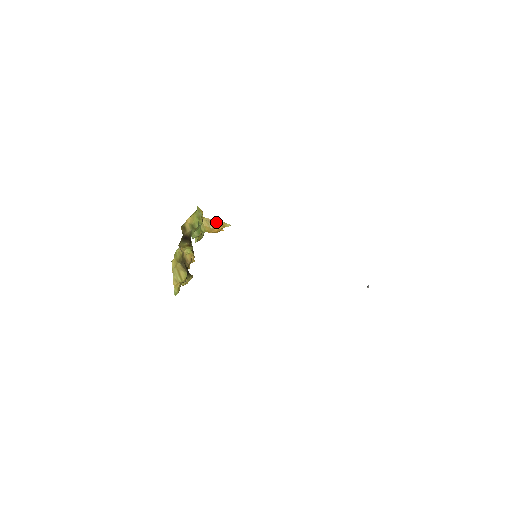
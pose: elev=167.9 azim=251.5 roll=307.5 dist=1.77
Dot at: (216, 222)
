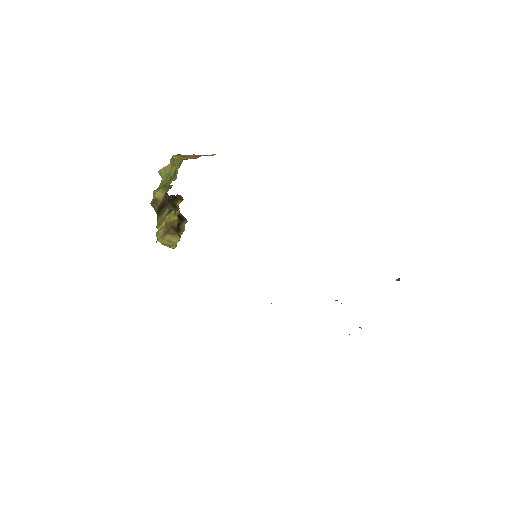
Dot at: (194, 155)
